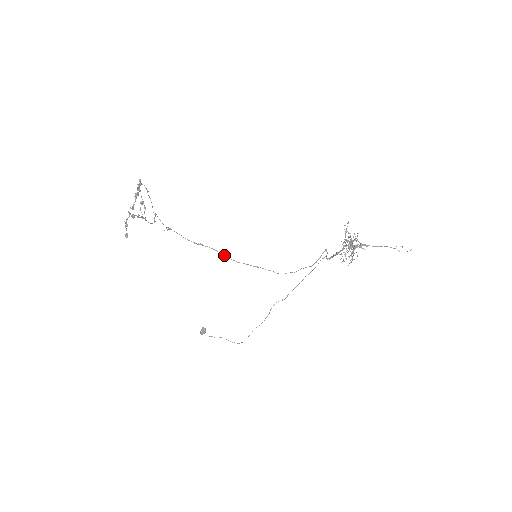
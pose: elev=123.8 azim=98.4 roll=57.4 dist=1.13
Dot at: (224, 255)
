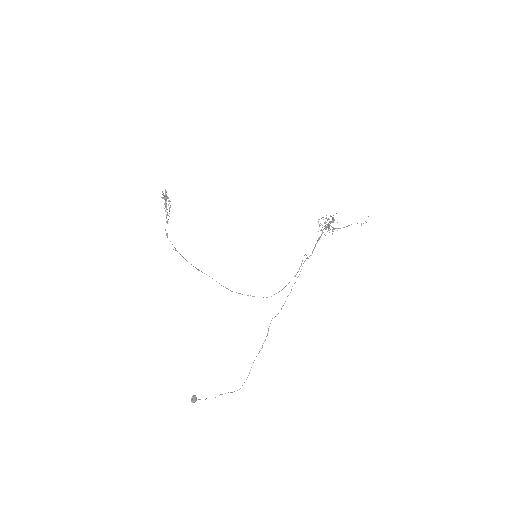
Dot at: (219, 283)
